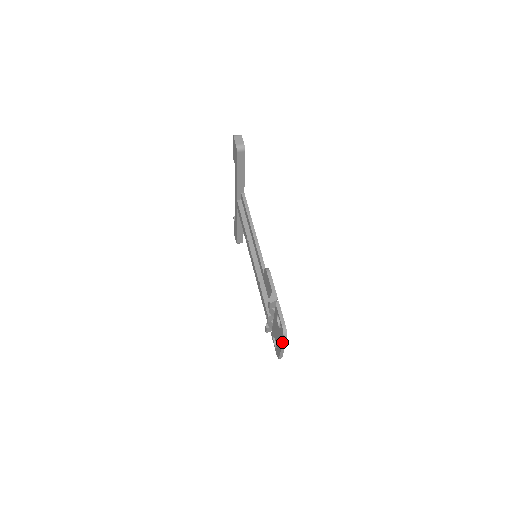
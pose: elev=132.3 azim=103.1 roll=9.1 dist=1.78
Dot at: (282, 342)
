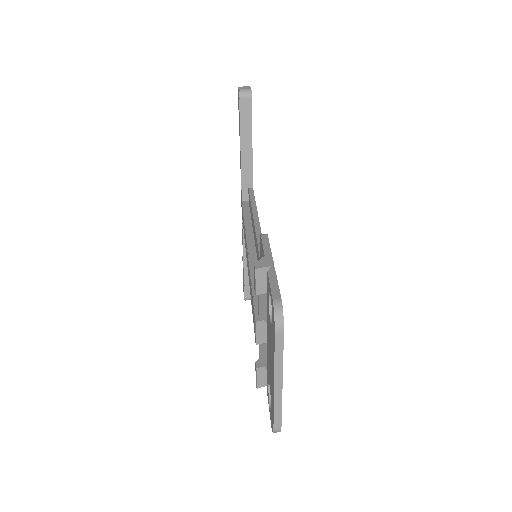
Dot at: (273, 352)
